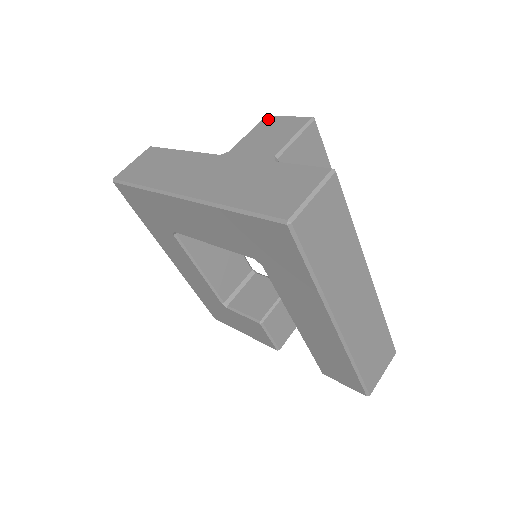
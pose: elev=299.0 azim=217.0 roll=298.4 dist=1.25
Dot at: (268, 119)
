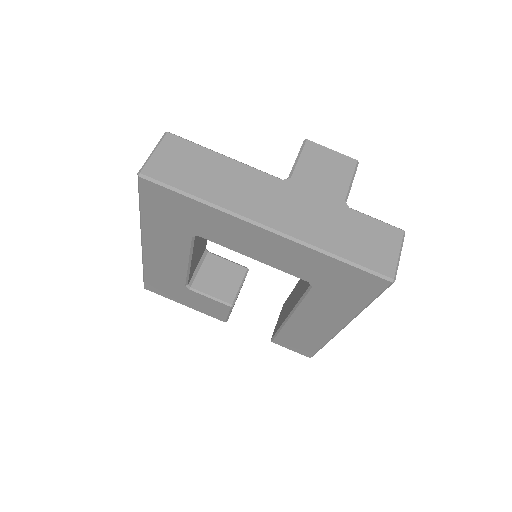
Dot at: (313, 146)
